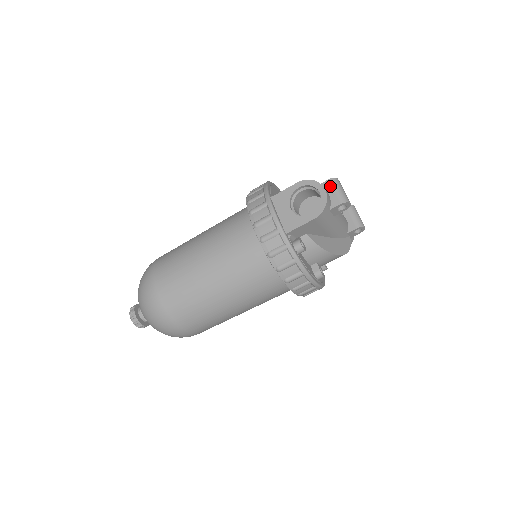
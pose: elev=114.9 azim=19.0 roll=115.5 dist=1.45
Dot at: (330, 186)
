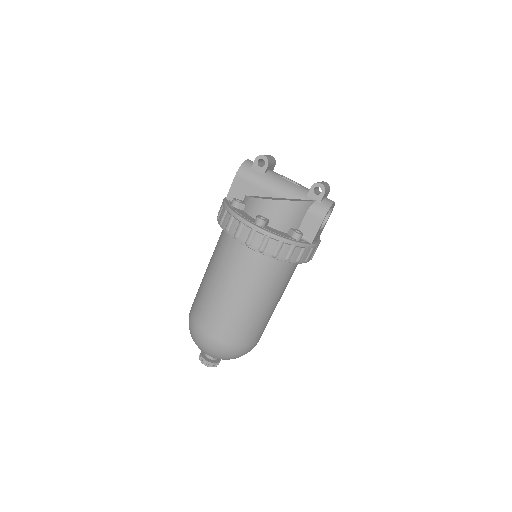
Dot at: occluded
